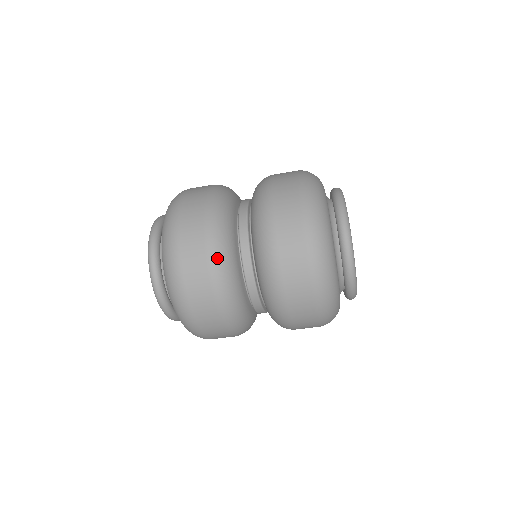
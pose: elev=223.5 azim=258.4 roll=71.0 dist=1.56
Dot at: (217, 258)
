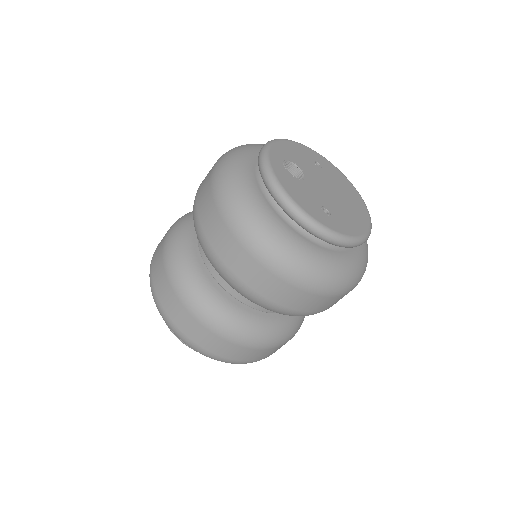
Dot at: (172, 264)
